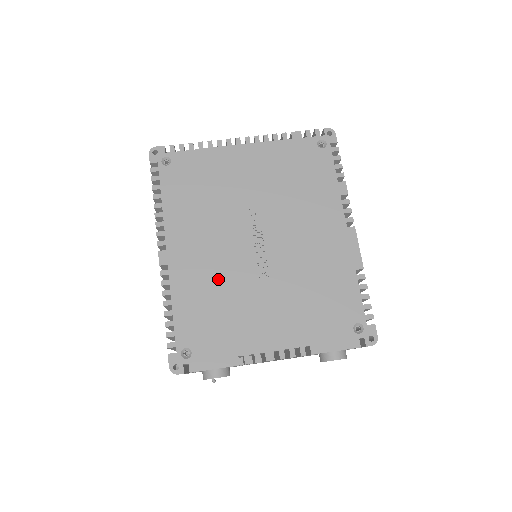
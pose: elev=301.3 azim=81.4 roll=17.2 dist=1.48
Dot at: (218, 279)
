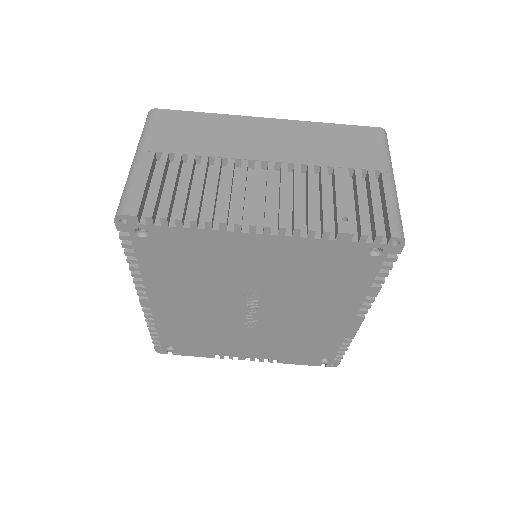
Dot at: (203, 323)
